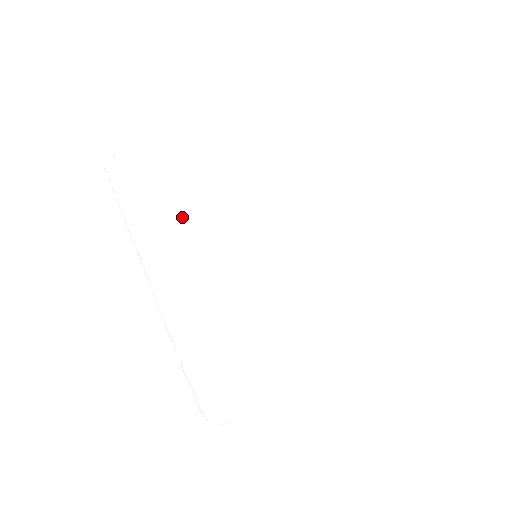
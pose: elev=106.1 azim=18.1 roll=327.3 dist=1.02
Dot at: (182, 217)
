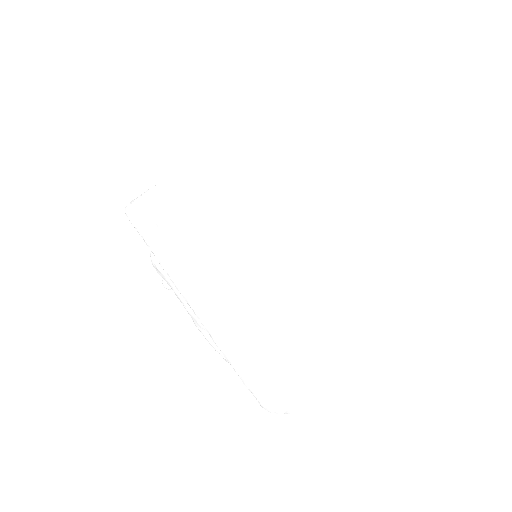
Dot at: (224, 267)
